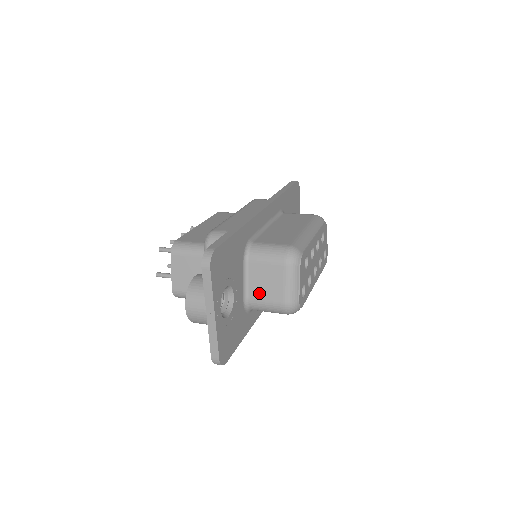
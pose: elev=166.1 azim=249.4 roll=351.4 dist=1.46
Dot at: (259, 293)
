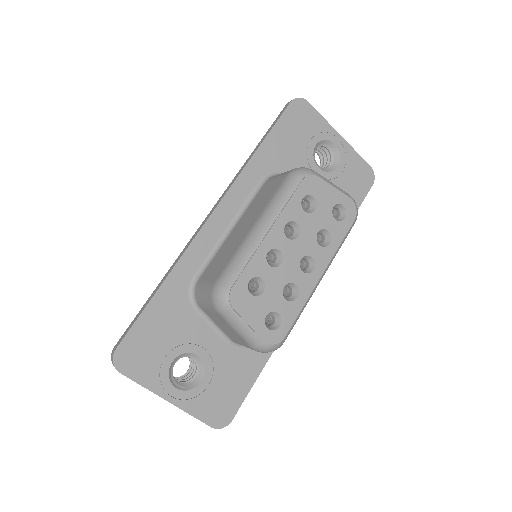
Dot at: (231, 336)
